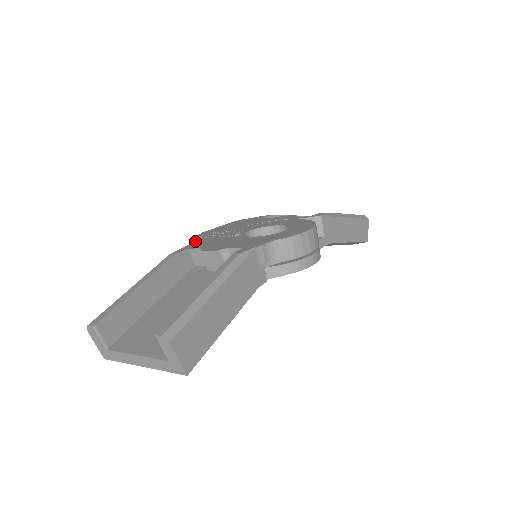
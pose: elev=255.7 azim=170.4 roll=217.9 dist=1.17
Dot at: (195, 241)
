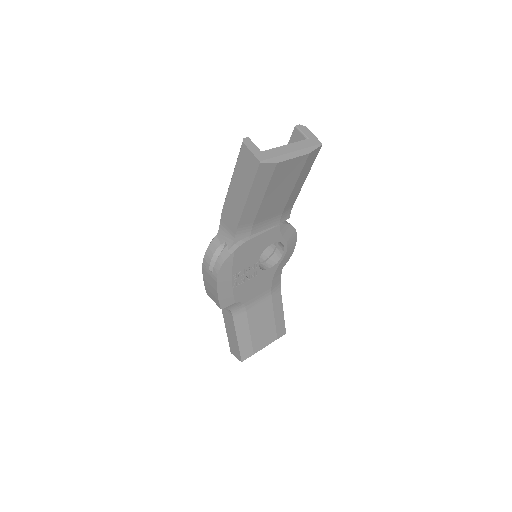
Dot at: occluded
